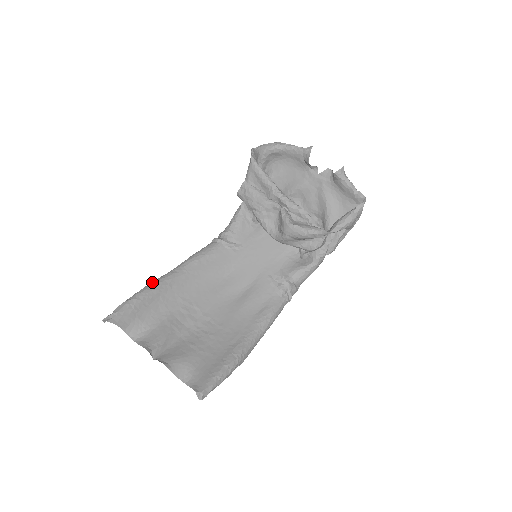
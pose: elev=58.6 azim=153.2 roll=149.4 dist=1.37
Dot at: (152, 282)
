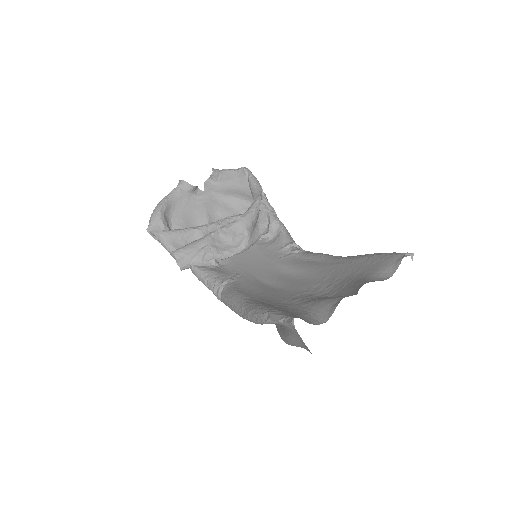
Dot at: (251, 312)
